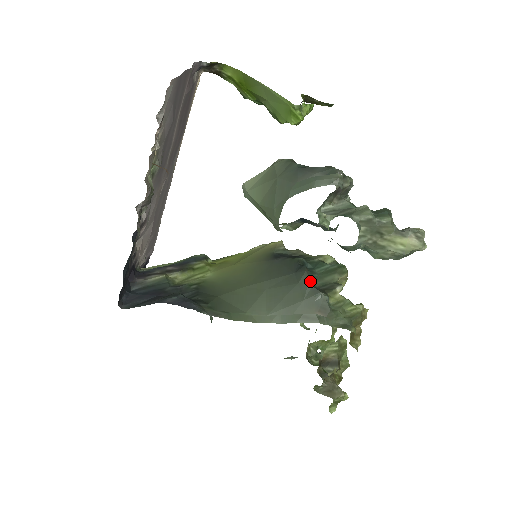
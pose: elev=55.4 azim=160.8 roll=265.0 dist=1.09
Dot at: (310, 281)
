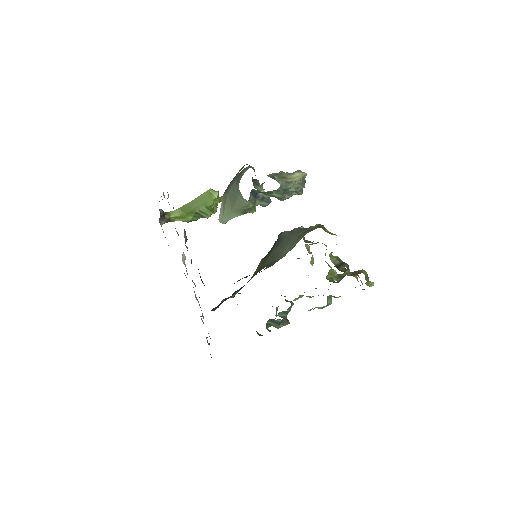
Dot at: (286, 232)
